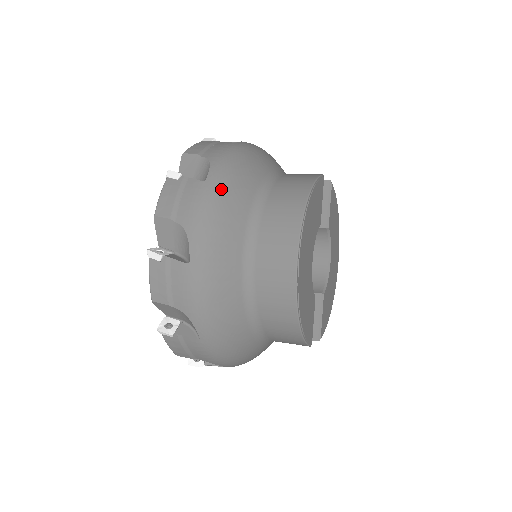
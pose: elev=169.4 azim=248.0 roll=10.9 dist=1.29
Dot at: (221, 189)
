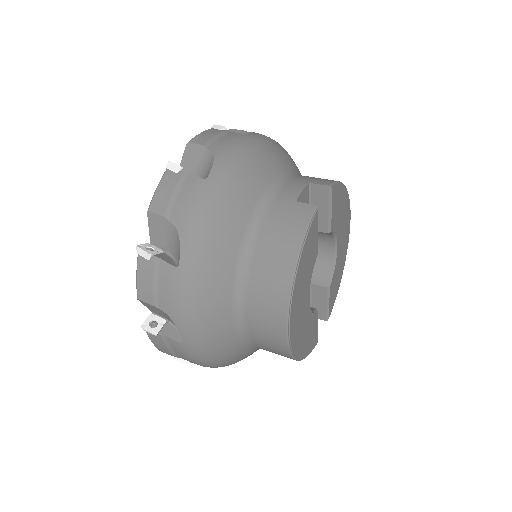
Dot at: (197, 274)
